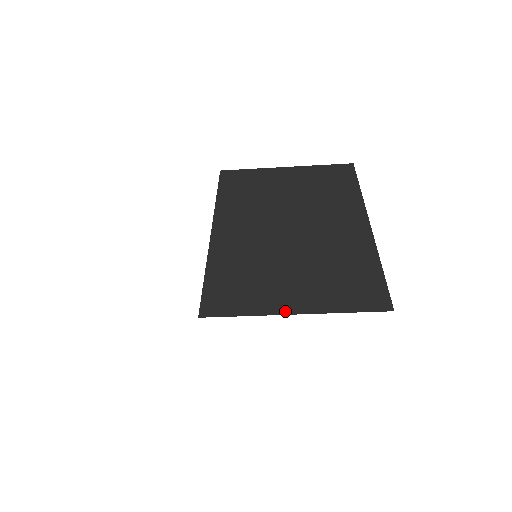
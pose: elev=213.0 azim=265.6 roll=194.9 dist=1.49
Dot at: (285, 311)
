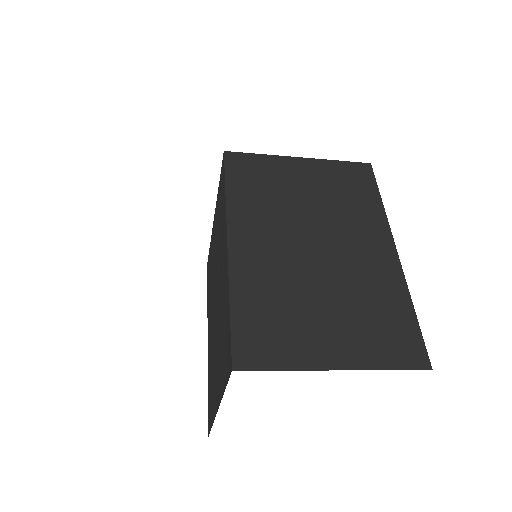
Dot at: (326, 365)
